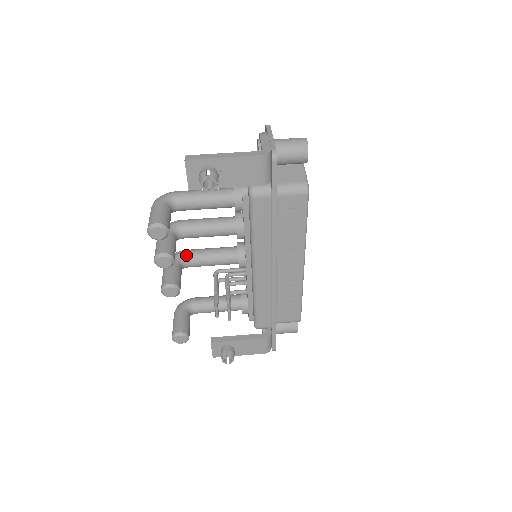
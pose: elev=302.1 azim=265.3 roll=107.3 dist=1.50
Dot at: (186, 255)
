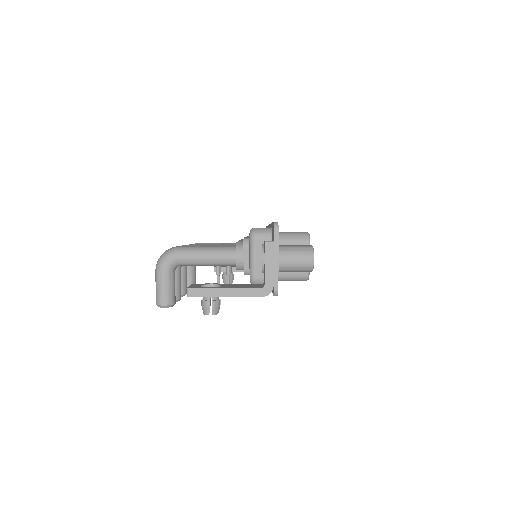
Dot at: occluded
